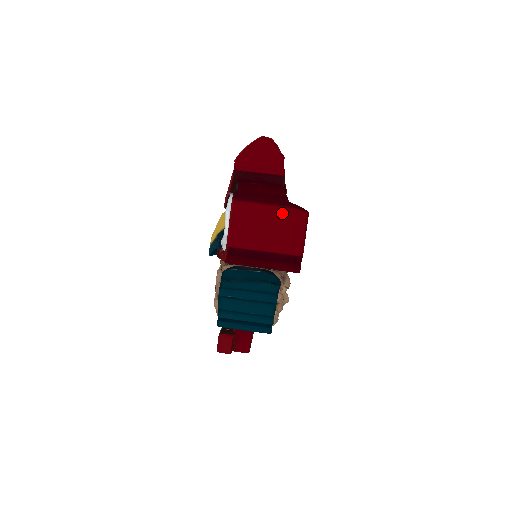
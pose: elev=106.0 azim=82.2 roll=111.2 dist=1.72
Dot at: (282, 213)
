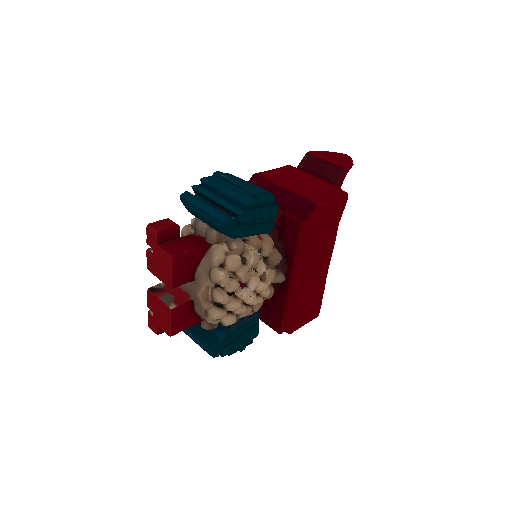
Dot at: (323, 184)
